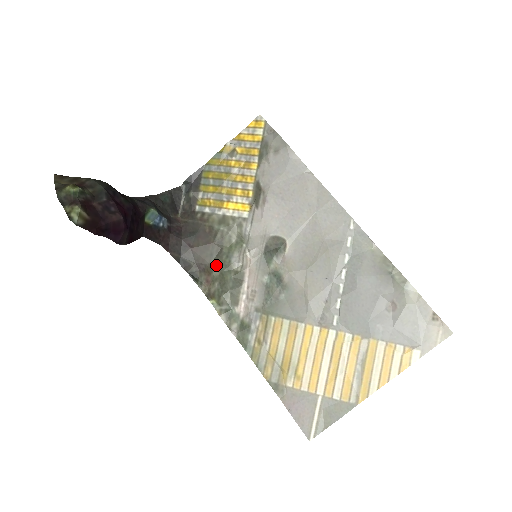
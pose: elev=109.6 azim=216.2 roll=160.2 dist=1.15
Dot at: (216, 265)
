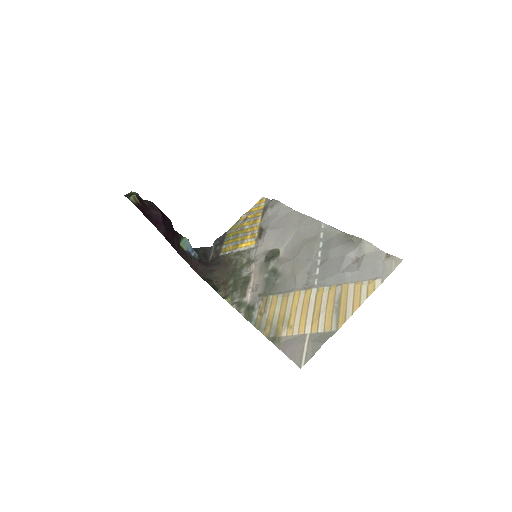
Dot at: (231, 277)
